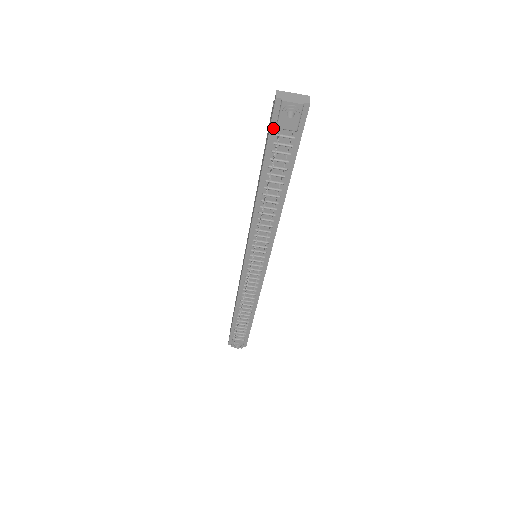
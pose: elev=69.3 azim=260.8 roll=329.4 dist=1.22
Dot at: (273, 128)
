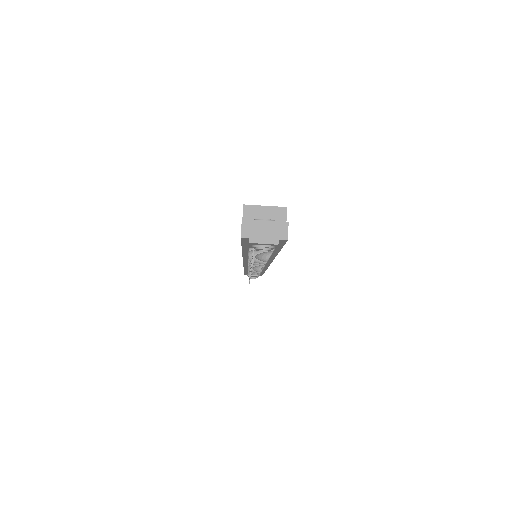
Dot at: (245, 243)
